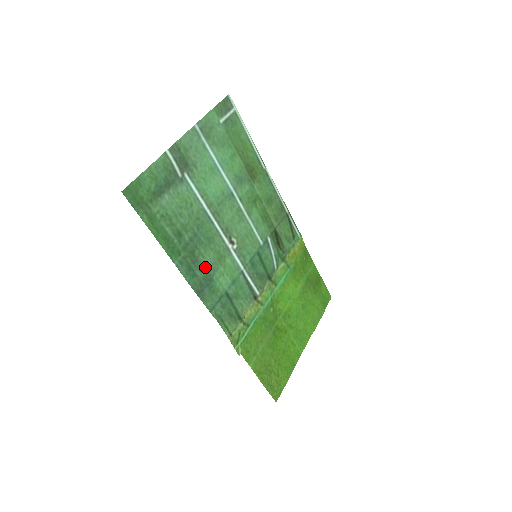
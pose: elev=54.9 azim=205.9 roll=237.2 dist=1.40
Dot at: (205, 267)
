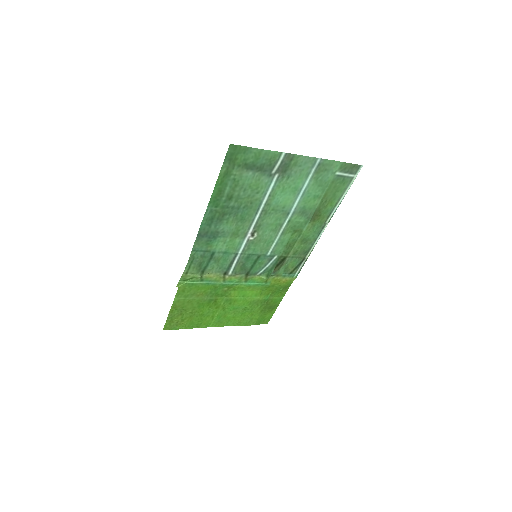
Dot at: (221, 228)
